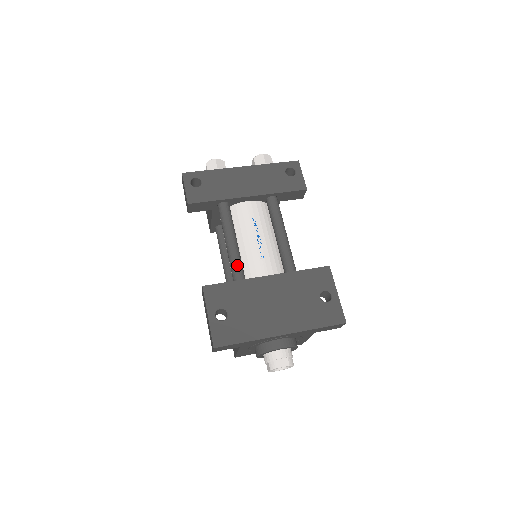
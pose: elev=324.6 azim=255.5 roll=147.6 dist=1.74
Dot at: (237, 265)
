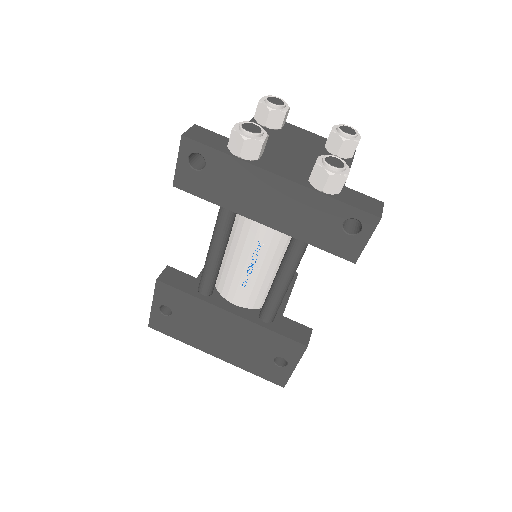
Dot at: (207, 279)
